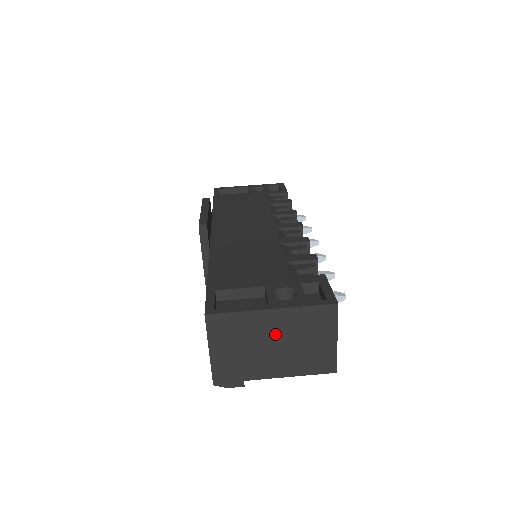
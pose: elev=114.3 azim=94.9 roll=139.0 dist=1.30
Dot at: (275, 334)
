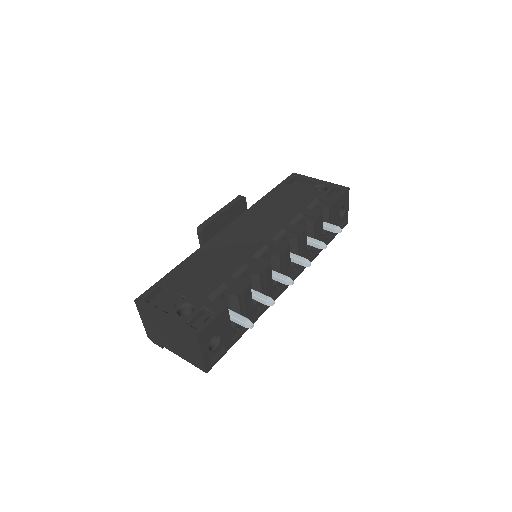
Dot at: (169, 331)
